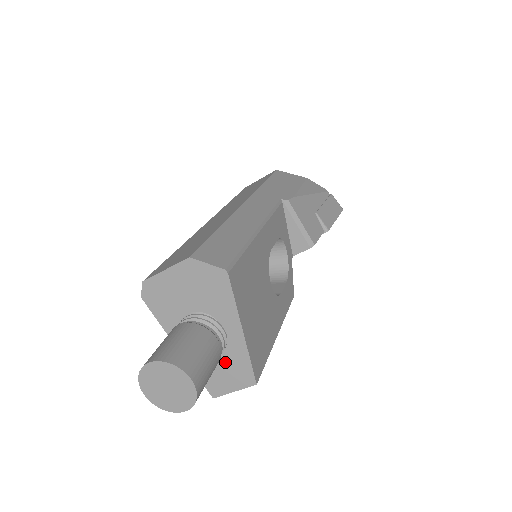
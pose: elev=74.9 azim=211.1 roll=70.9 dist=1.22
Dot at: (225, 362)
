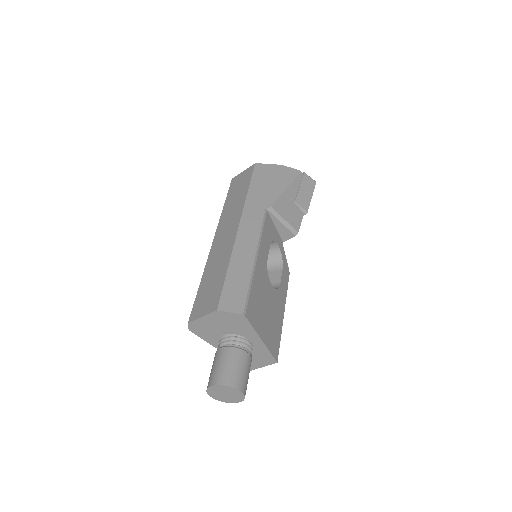
Dot at: (254, 355)
